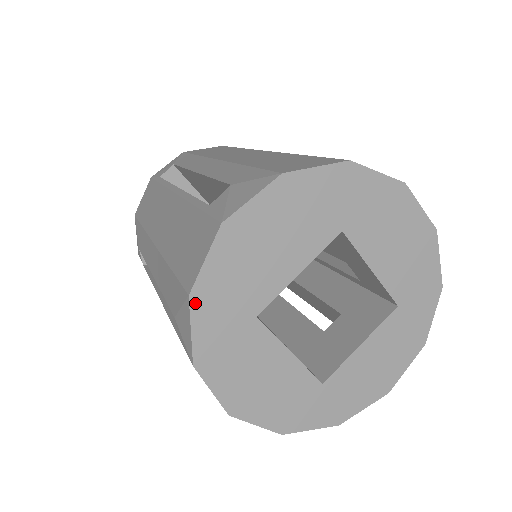
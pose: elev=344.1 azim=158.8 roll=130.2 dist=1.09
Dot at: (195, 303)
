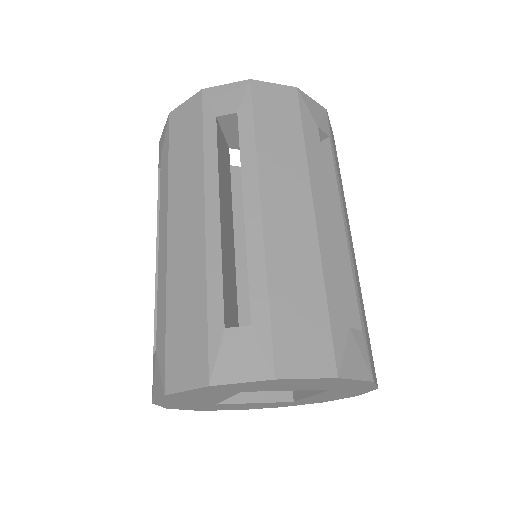
Dot at: (173, 408)
